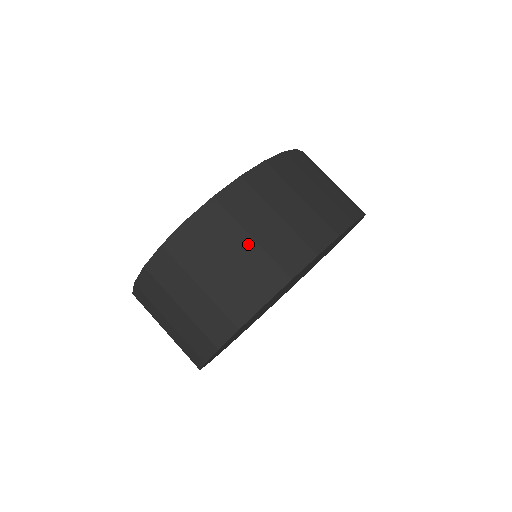
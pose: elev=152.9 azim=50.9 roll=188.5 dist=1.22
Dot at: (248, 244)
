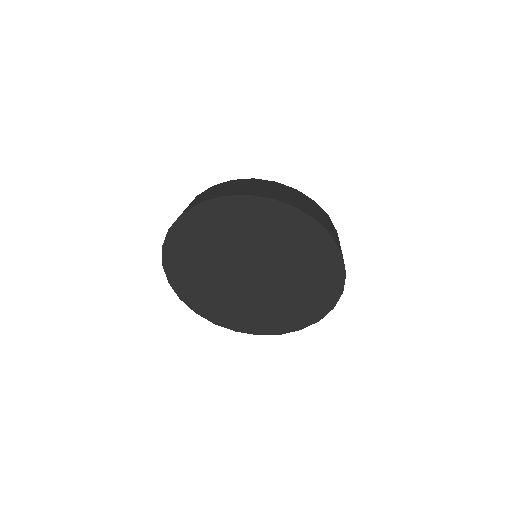
Dot at: (222, 189)
